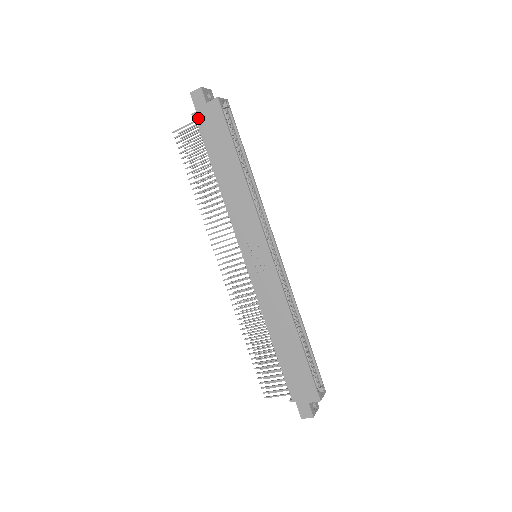
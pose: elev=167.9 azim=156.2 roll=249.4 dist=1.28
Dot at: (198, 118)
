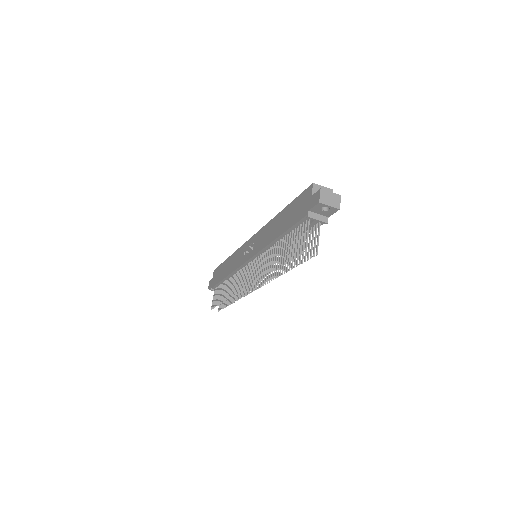
Dot at: (212, 286)
